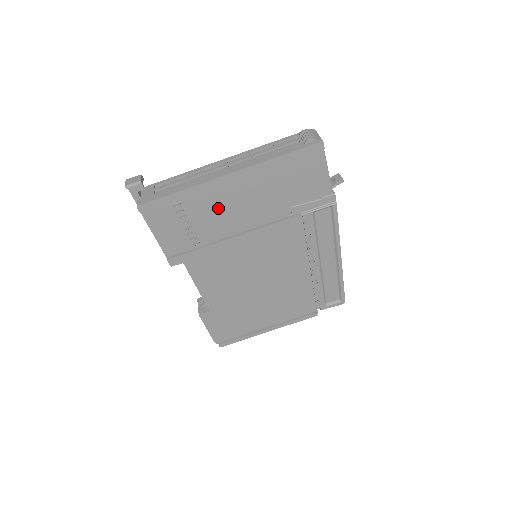
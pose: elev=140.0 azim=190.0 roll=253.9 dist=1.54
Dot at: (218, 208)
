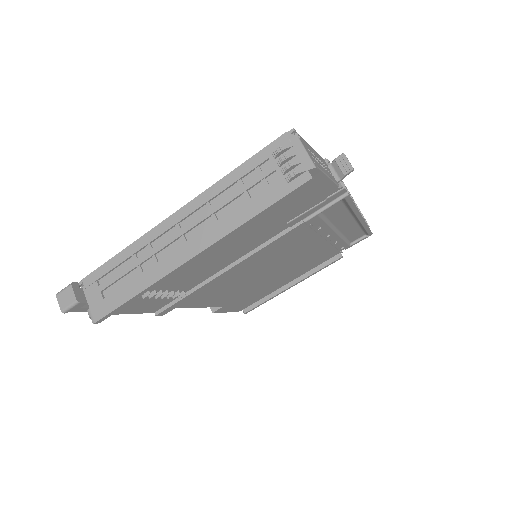
Dot at: (192, 268)
